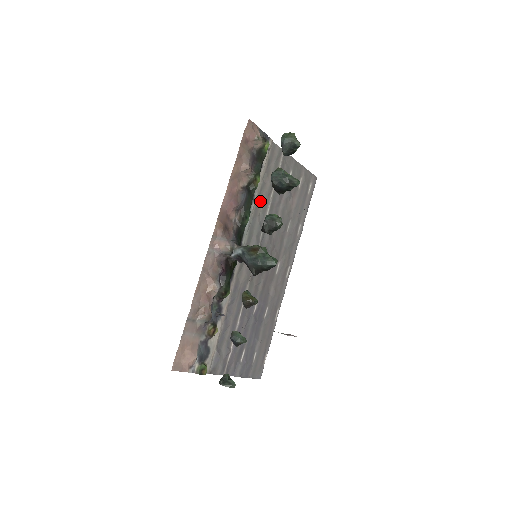
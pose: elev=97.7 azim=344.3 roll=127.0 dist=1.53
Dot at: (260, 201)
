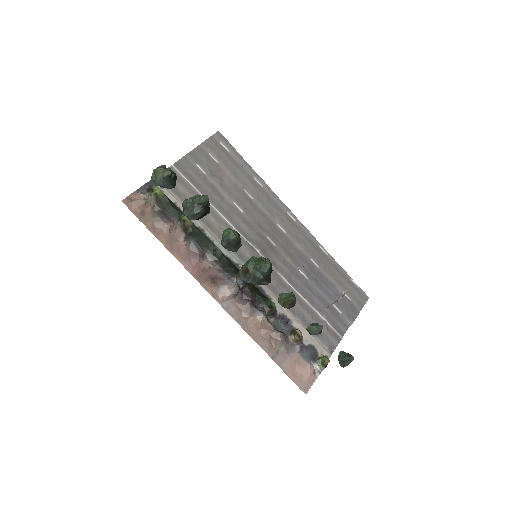
Dot at: (208, 221)
